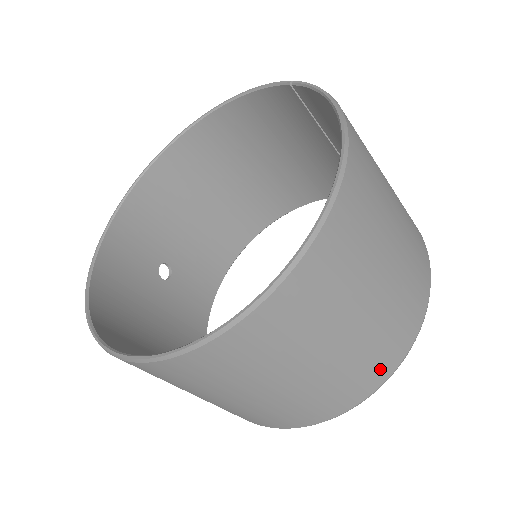
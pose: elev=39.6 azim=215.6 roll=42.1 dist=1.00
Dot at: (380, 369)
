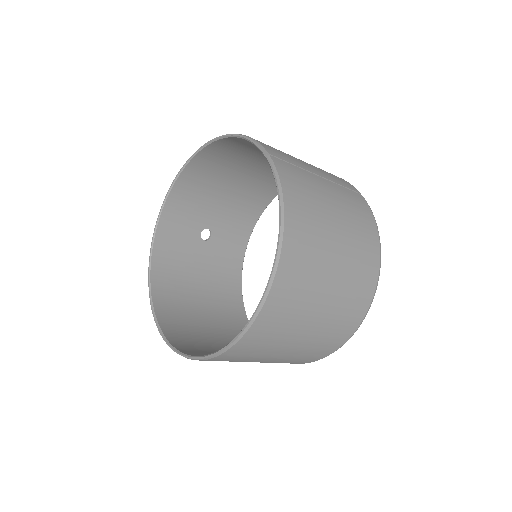
Dot at: (324, 352)
